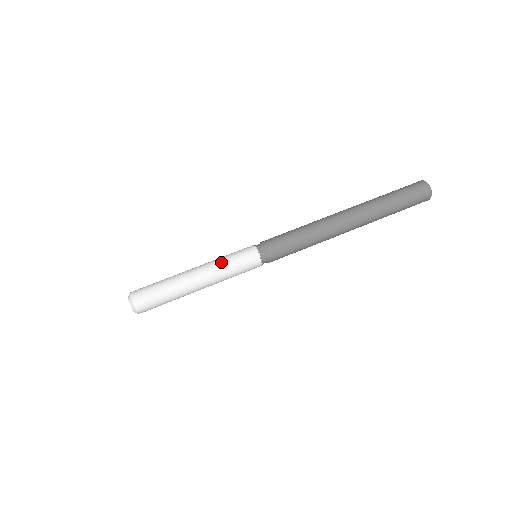
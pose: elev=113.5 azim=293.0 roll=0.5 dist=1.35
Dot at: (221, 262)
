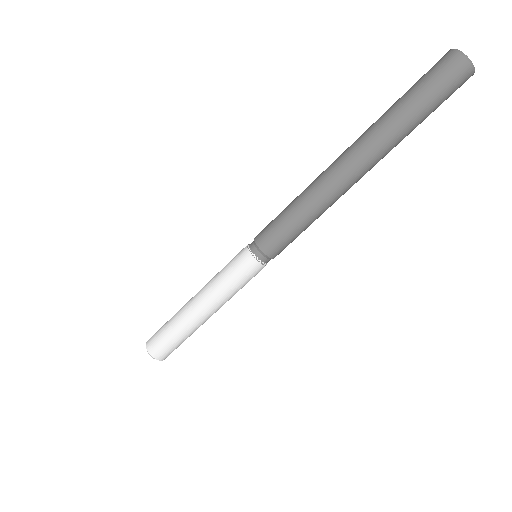
Dot at: (217, 282)
